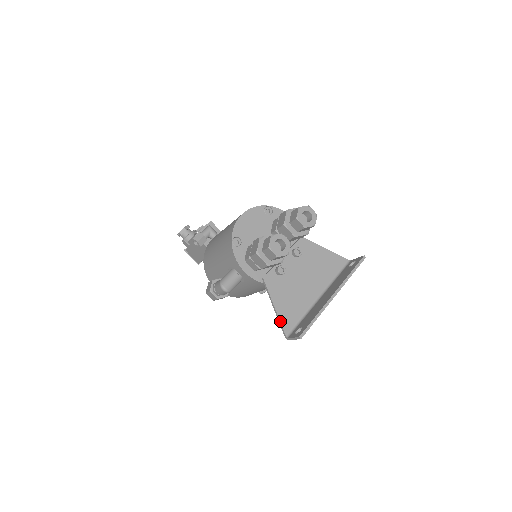
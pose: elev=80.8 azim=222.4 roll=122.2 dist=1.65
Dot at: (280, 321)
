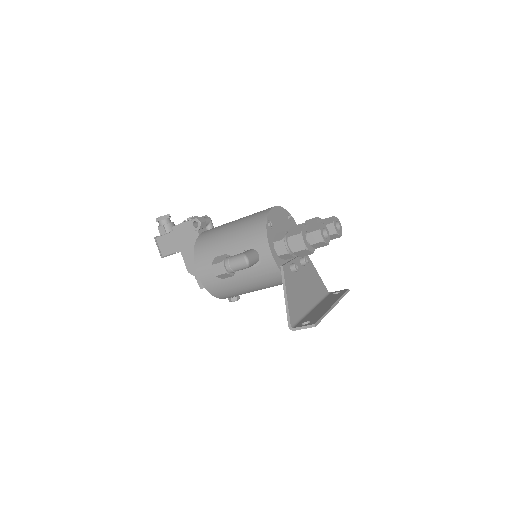
Dot at: (289, 310)
